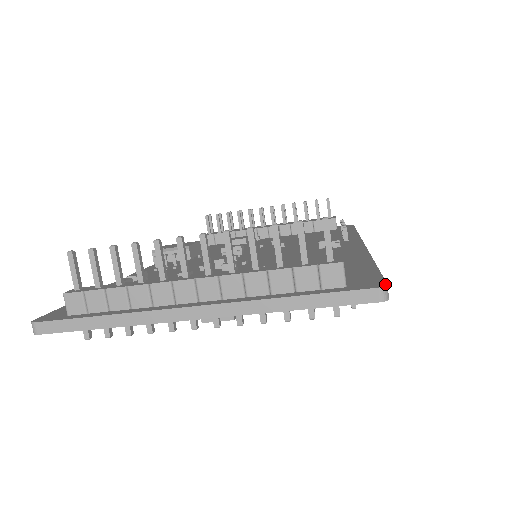
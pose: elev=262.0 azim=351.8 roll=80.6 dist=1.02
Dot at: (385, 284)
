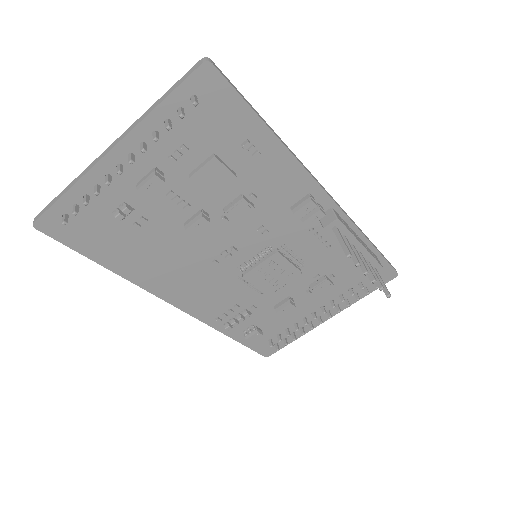
Dot at: (210, 61)
